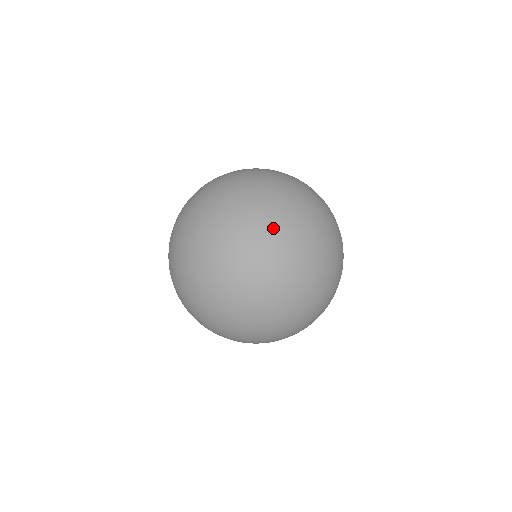
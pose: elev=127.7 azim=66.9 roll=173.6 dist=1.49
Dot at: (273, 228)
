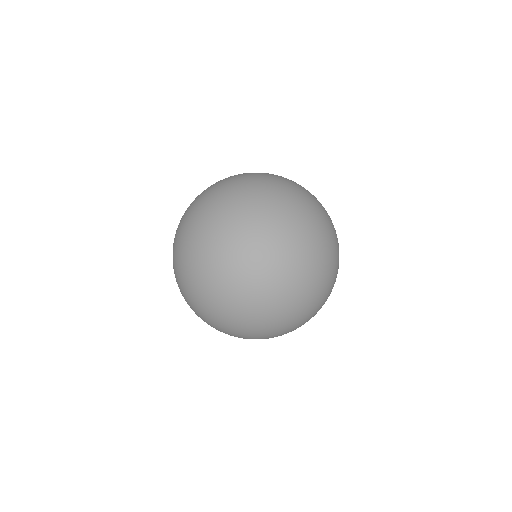
Dot at: (308, 201)
